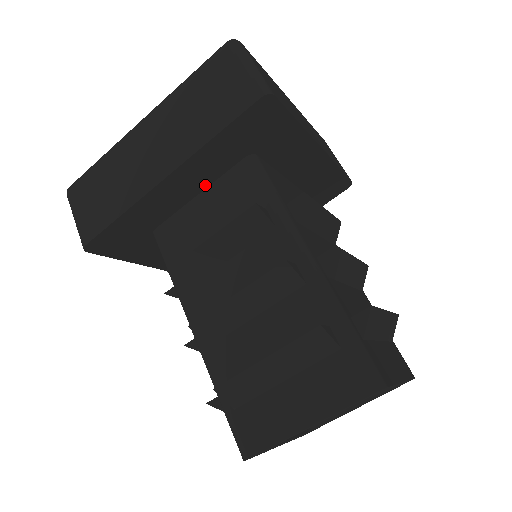
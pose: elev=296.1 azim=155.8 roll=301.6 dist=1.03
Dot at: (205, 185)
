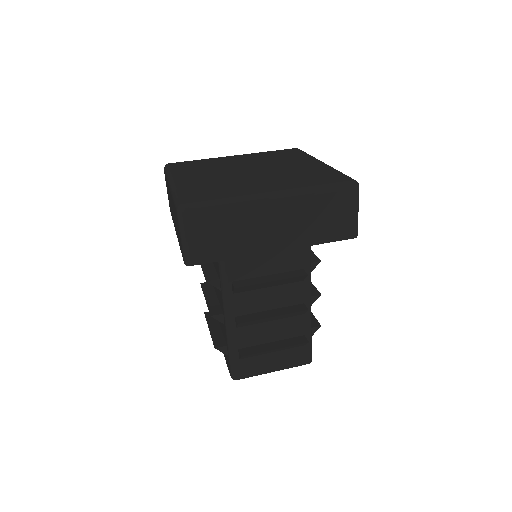
Dot at: occluded
